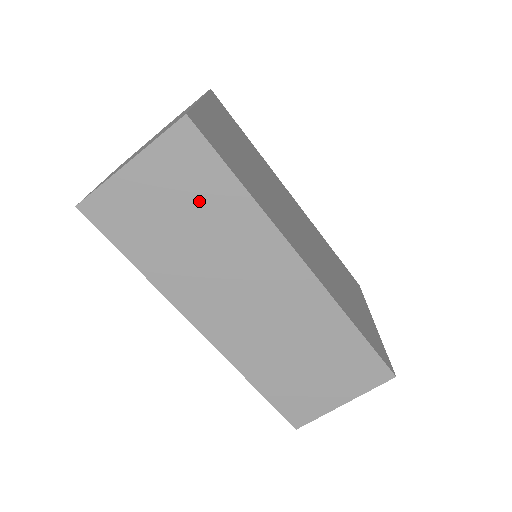
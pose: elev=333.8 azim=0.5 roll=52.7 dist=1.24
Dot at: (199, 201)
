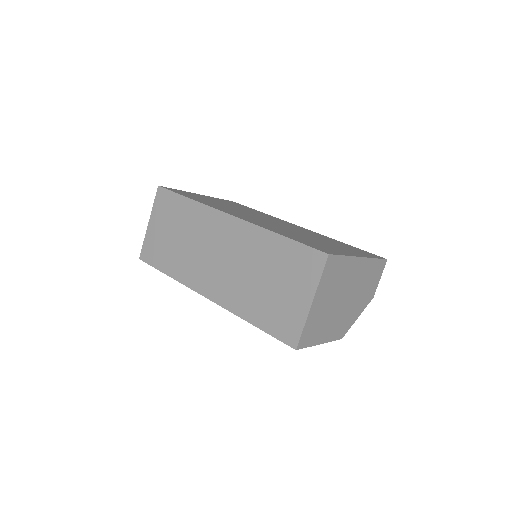
Dot at: (176, 219)
